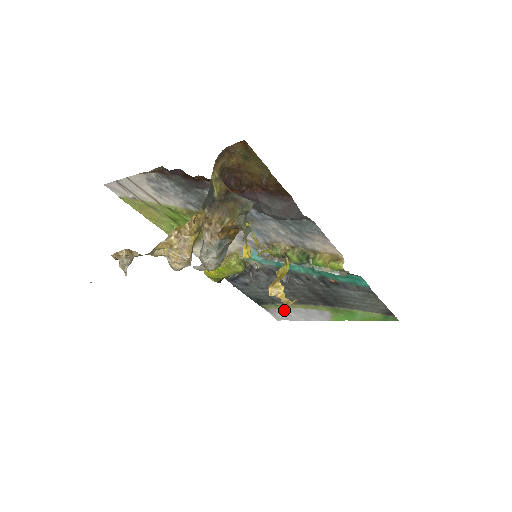
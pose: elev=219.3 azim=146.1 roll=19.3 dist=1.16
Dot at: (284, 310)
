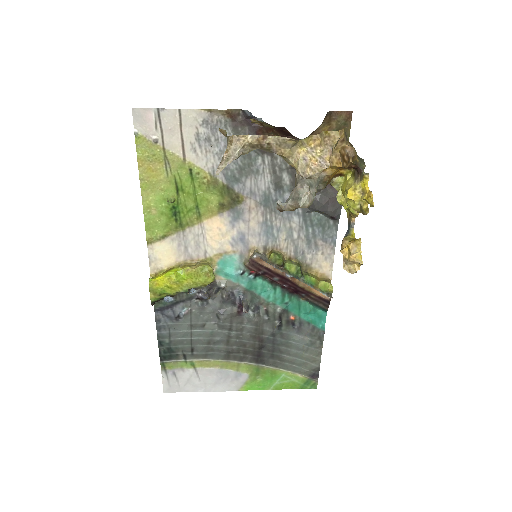
Dot at: (189, 372)
